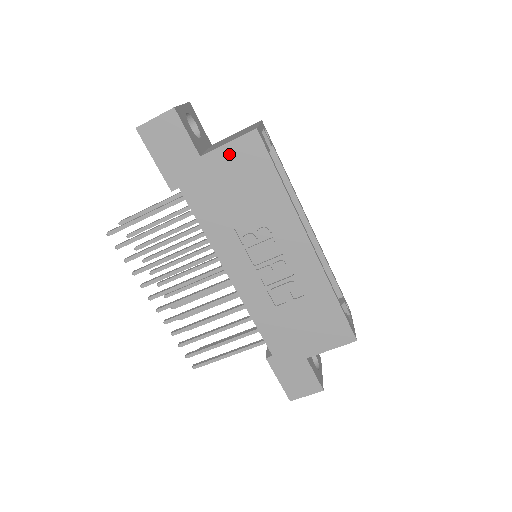
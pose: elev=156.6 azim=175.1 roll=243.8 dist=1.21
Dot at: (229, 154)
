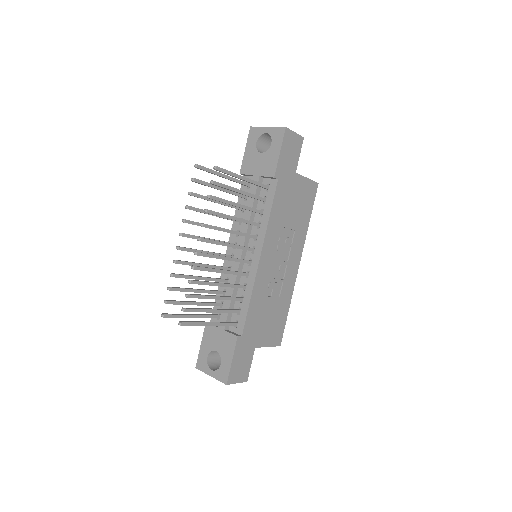
Dot at: (304, 184)
